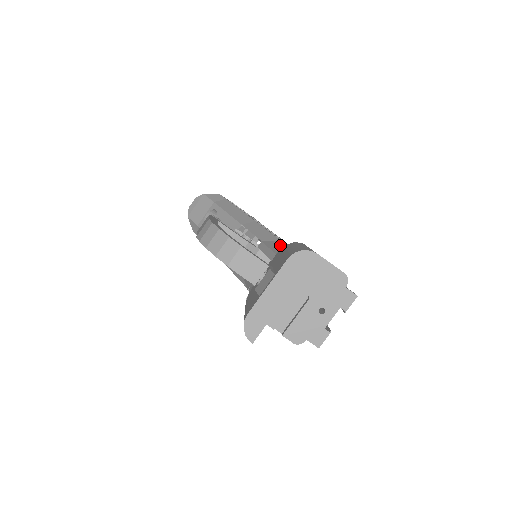
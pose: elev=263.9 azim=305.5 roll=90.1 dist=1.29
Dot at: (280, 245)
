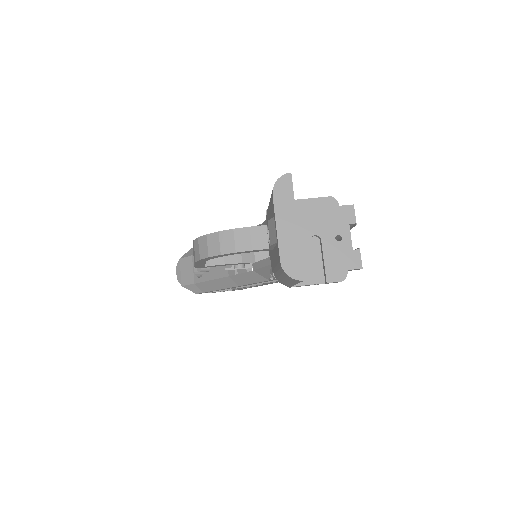
Dot at: (264, 223)
